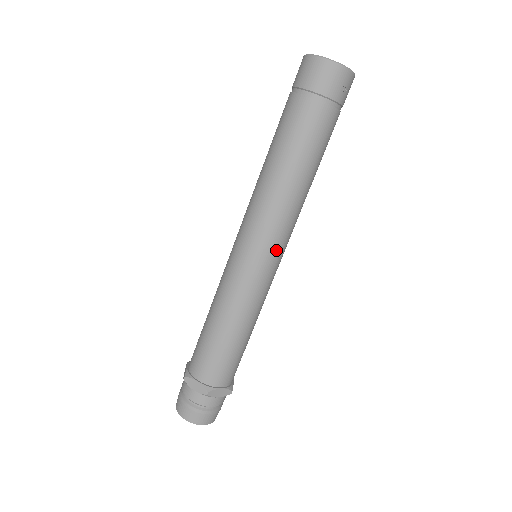
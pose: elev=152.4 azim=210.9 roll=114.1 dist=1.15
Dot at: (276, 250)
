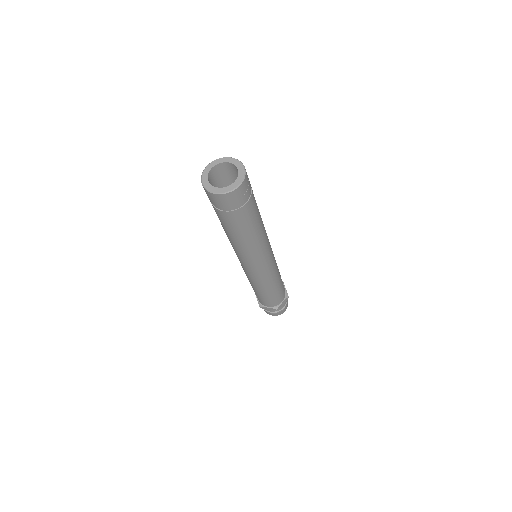
Dot at: (267, 259)
